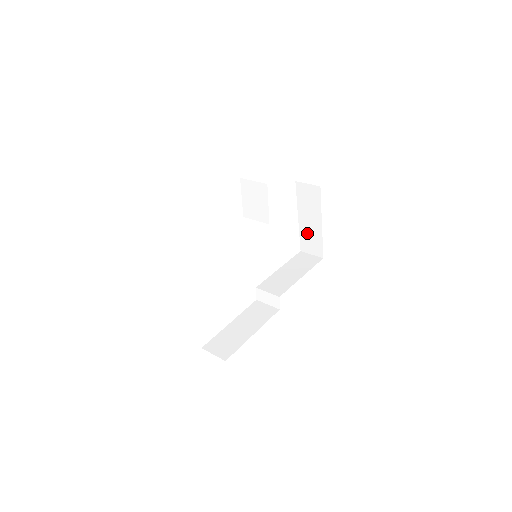
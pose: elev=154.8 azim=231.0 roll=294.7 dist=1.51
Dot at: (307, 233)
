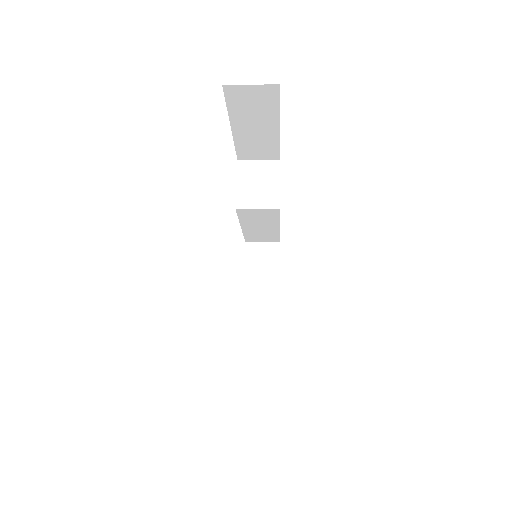
Dot at: (256, 311)
